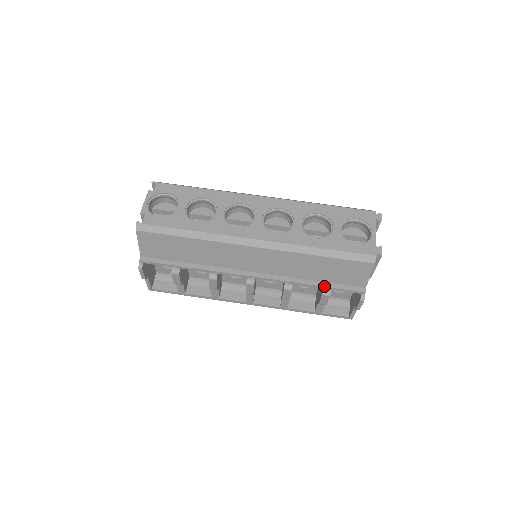
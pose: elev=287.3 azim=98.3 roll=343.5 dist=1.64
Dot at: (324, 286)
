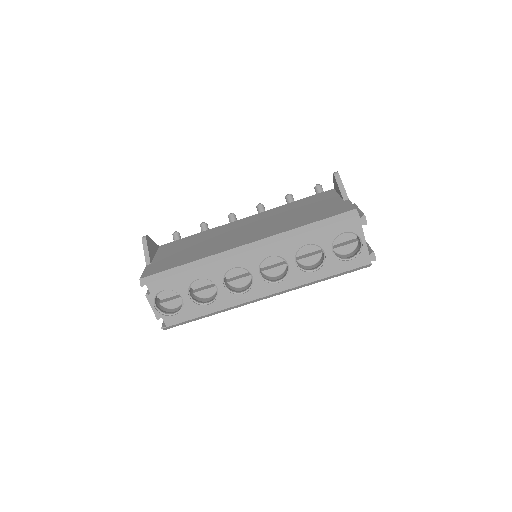
Dot at: occluded
